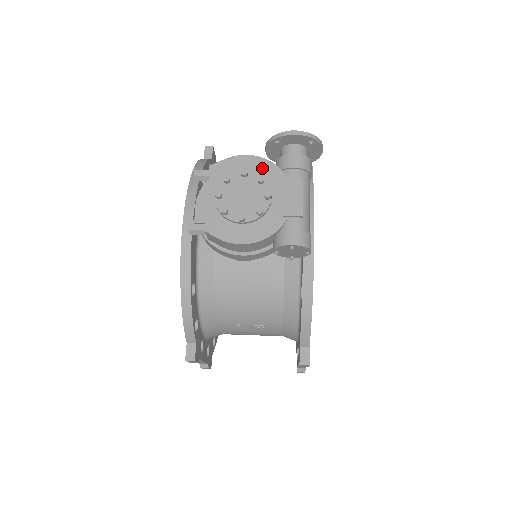
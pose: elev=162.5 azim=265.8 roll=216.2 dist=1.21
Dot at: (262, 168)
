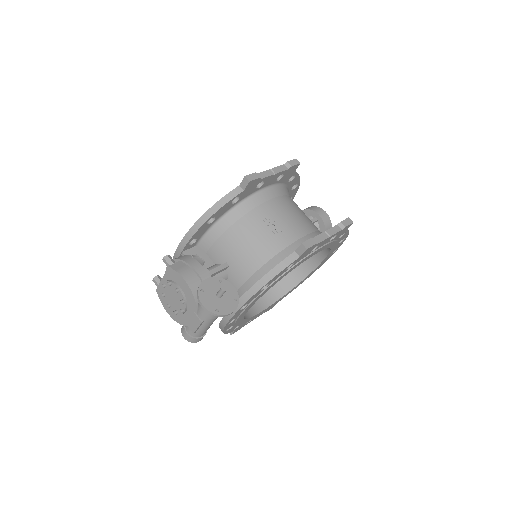
Dot at: (189, 295)
